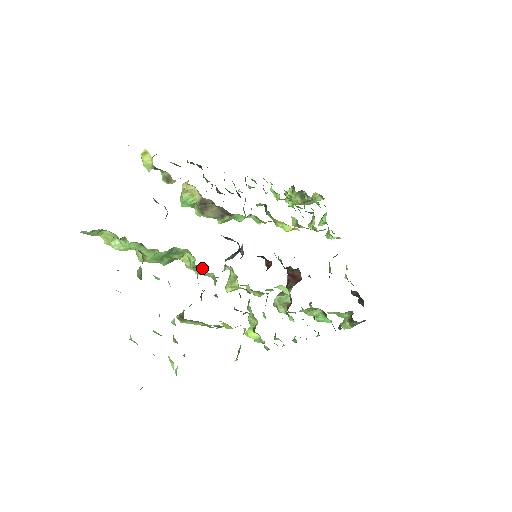
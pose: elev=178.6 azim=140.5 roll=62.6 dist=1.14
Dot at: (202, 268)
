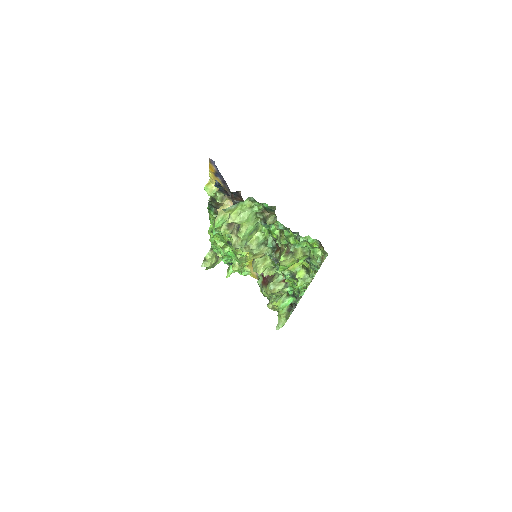
Dot at: (262, 244)
